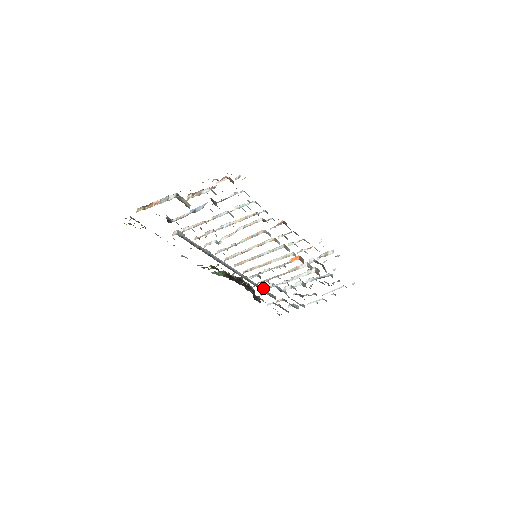
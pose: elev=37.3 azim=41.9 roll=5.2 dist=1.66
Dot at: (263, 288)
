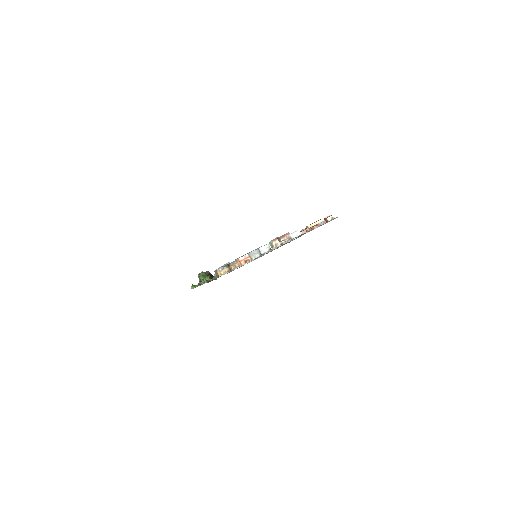
Dot at: occluded
